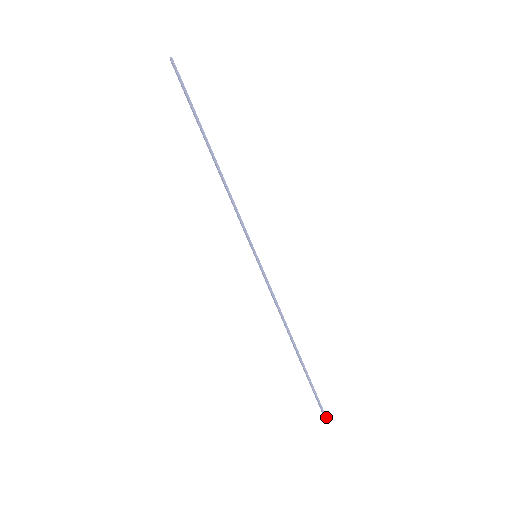
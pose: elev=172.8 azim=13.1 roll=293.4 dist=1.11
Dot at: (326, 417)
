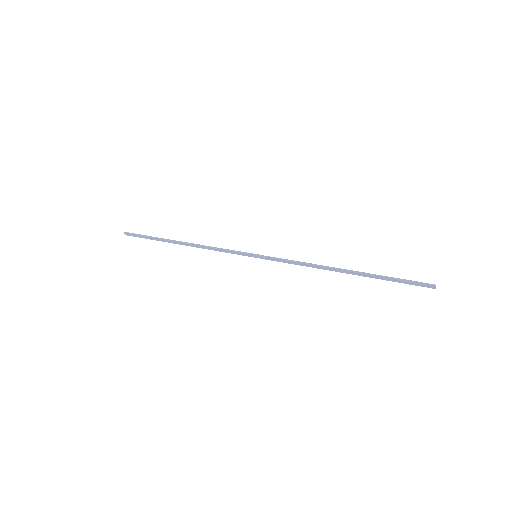
Dot at: (430, 284)
